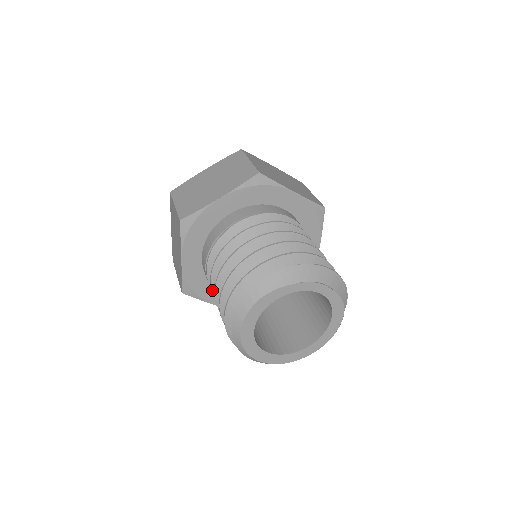
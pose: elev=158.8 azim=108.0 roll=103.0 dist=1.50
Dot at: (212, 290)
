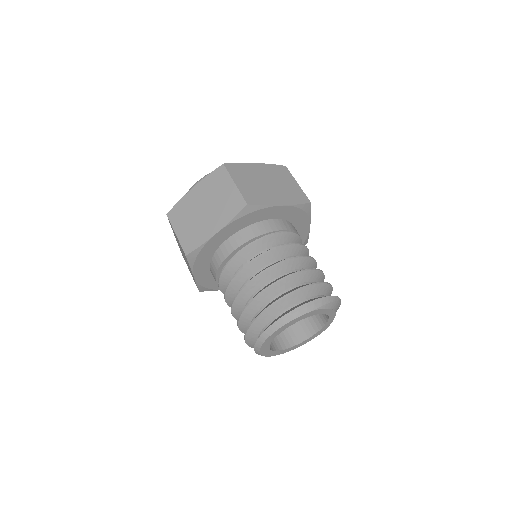
Dot at: (237, 274)
